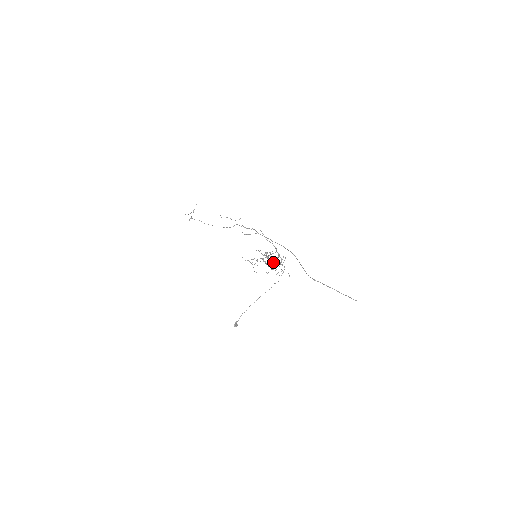
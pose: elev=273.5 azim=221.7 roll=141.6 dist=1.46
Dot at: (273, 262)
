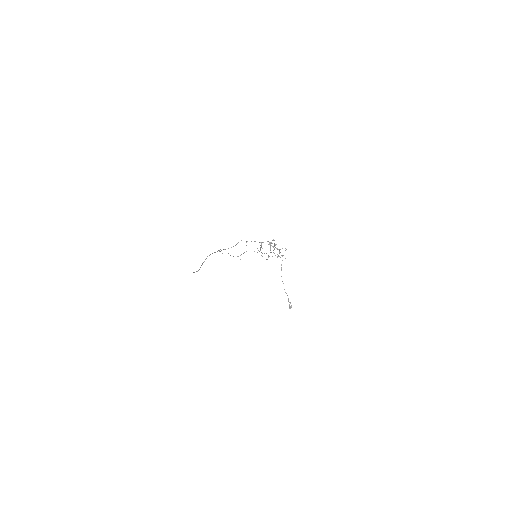
Dot at: occluded
